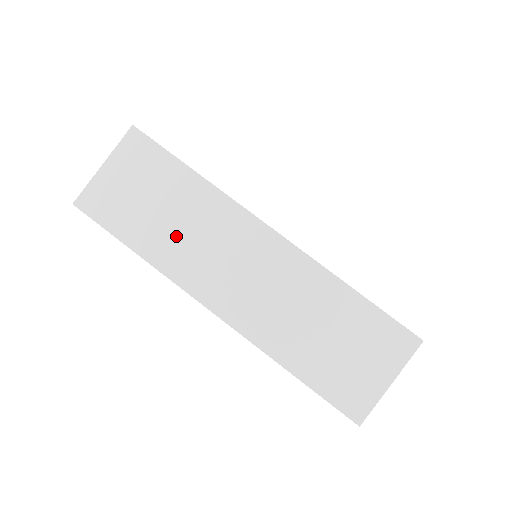
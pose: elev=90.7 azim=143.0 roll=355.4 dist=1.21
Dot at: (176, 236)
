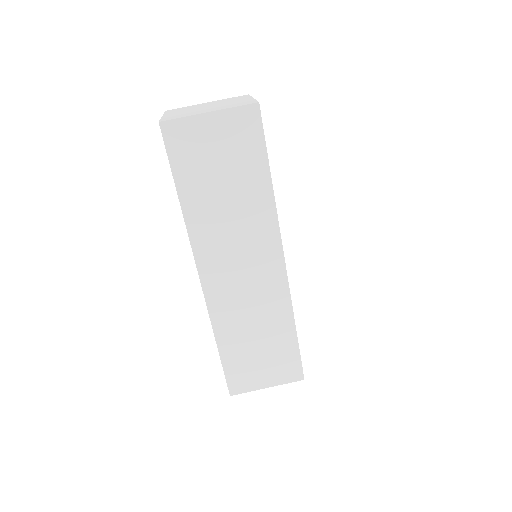
Dot at: (219, 214)
